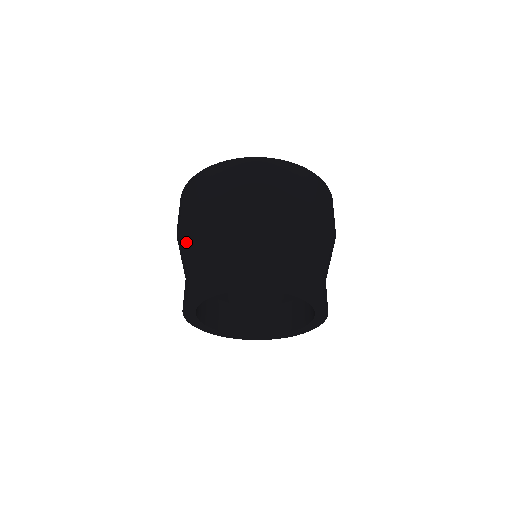
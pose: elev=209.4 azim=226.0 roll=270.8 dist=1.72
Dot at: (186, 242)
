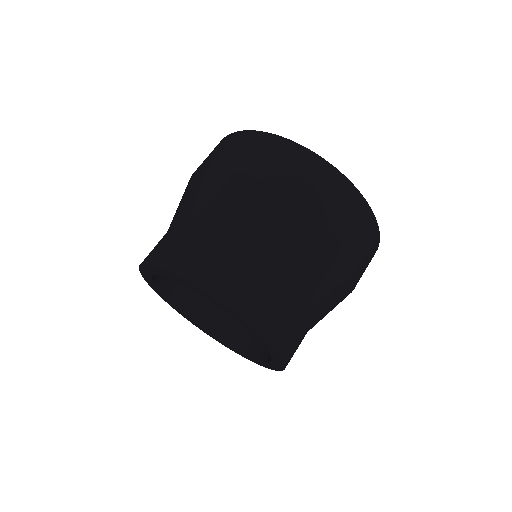
Dot at: (188, 198)
